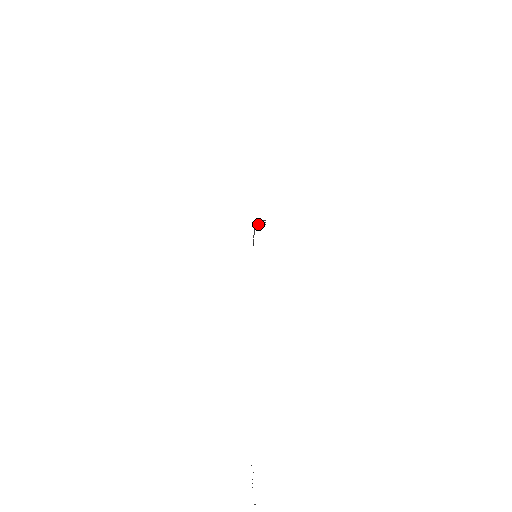
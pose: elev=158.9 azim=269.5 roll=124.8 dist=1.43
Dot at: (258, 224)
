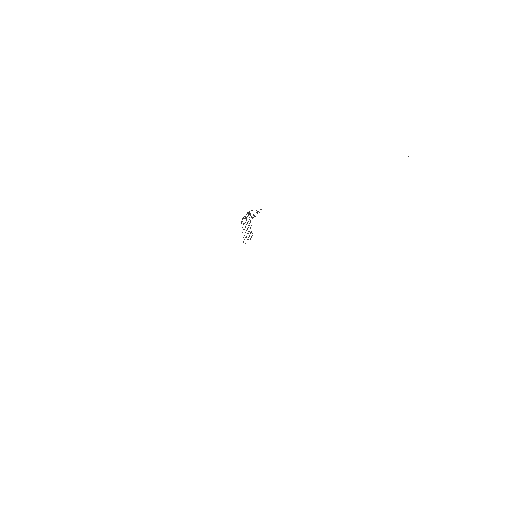
Dot at: occluded
